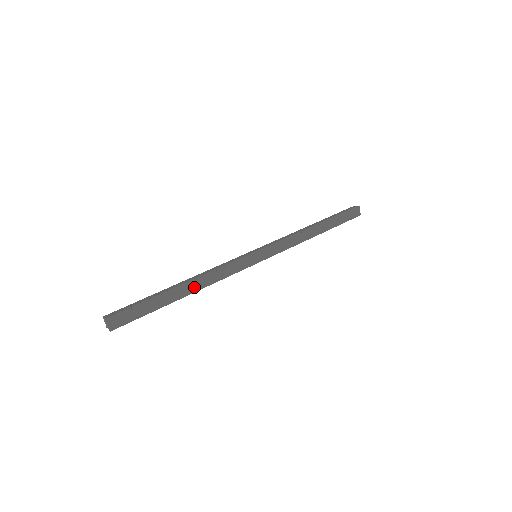
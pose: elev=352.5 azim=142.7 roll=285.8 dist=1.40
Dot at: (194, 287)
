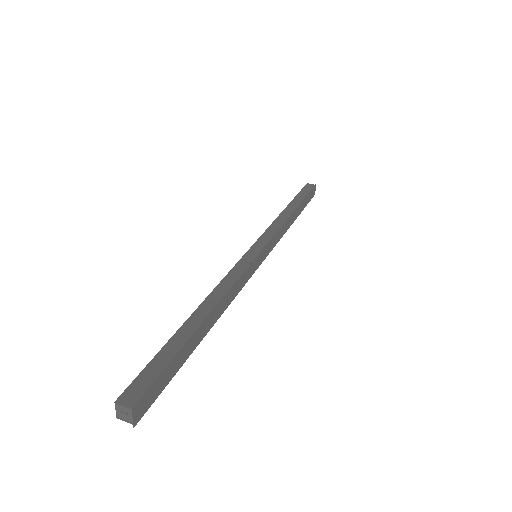
Dot at: (215, 316)
